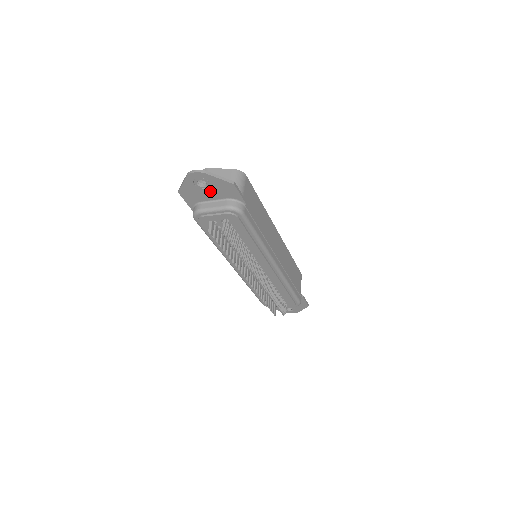
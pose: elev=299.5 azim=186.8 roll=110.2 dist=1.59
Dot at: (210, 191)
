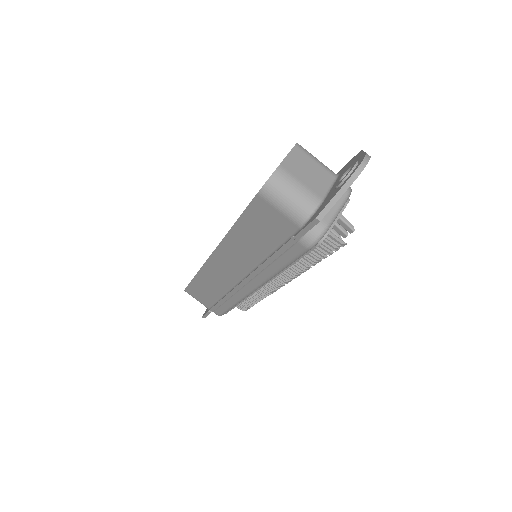
Dot at: occluded
